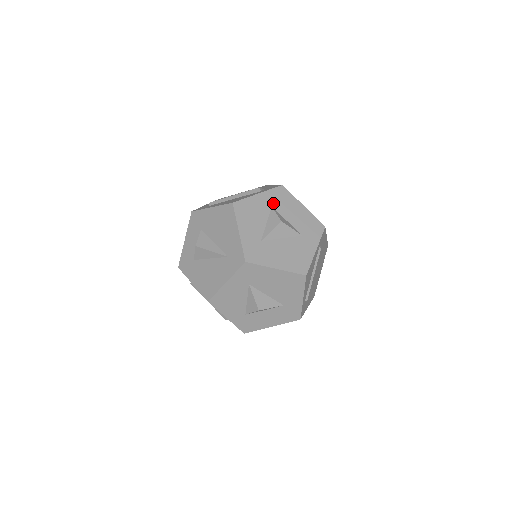
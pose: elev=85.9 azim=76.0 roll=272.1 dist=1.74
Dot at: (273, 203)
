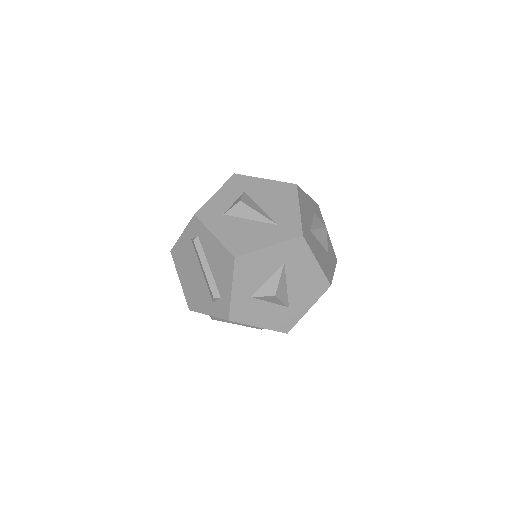
Dot at: (315, 211)
